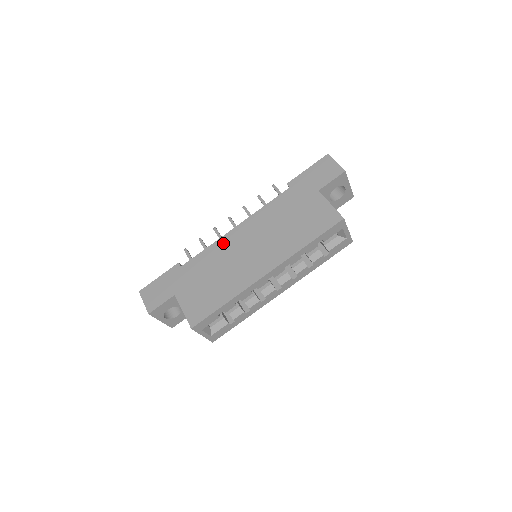
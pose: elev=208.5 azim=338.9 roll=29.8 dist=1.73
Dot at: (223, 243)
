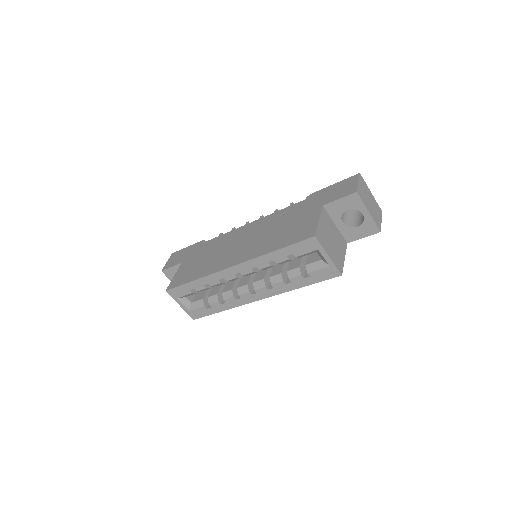
Dot at: (234, 233)
